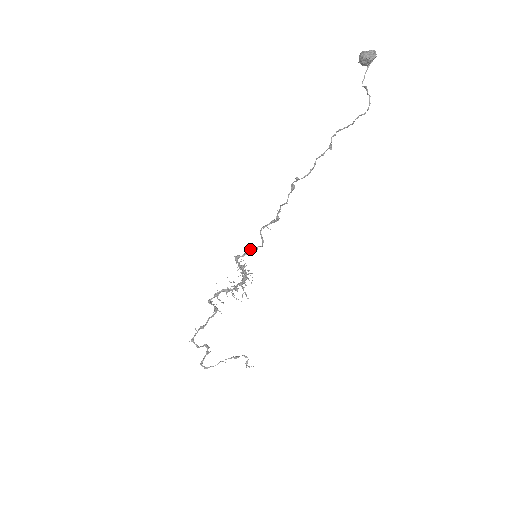
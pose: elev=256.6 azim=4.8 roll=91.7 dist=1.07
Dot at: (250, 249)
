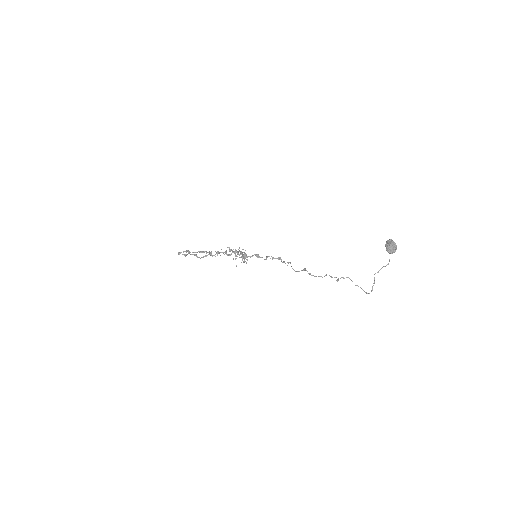
Dot at: (256, 255)
